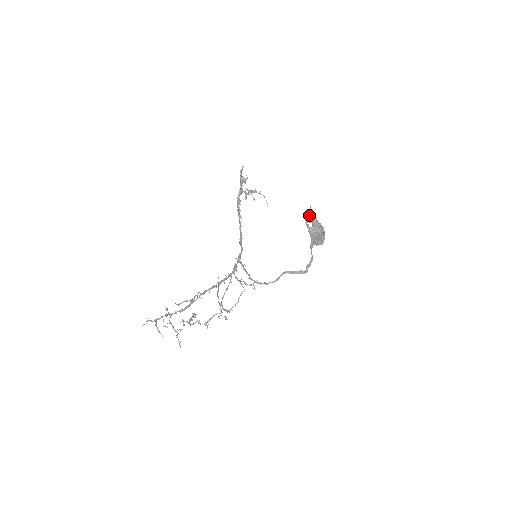
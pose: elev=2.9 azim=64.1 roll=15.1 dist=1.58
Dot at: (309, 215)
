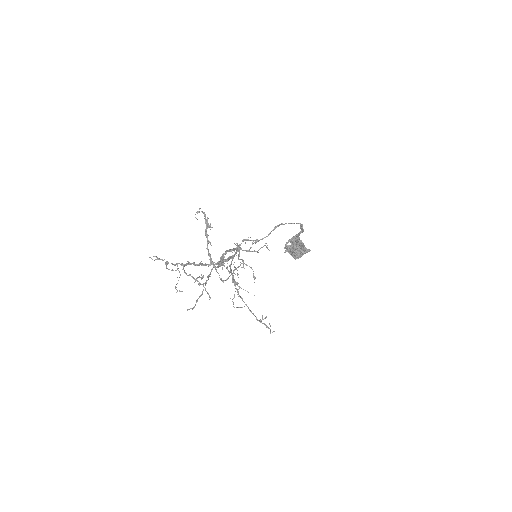
Dot at: occluded
